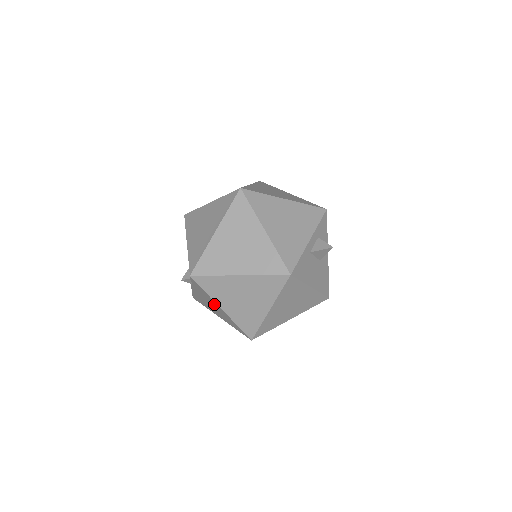
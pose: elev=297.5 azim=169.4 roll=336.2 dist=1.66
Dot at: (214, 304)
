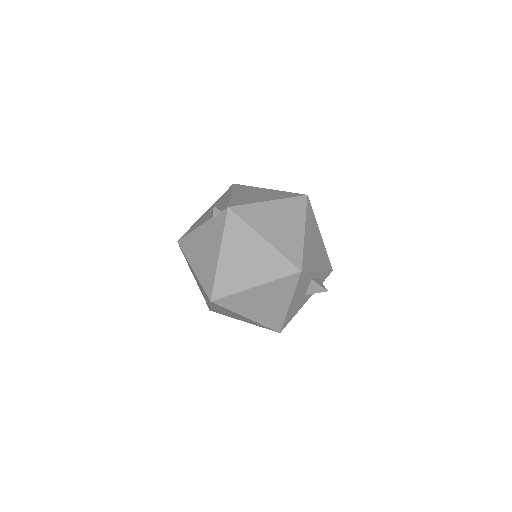
Dot at: (214, 247)
